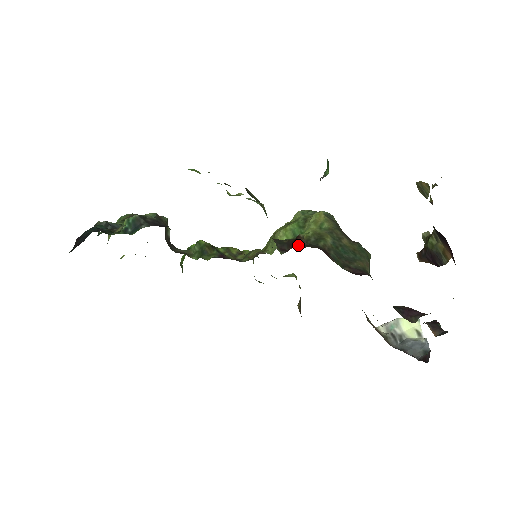
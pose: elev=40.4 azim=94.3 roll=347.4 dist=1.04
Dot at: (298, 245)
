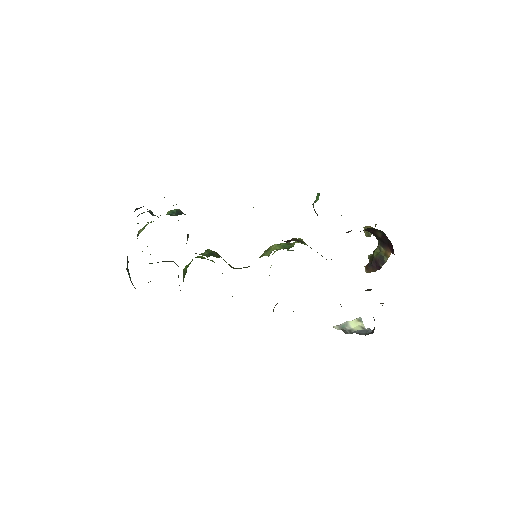
Dot at: (294, 240)
